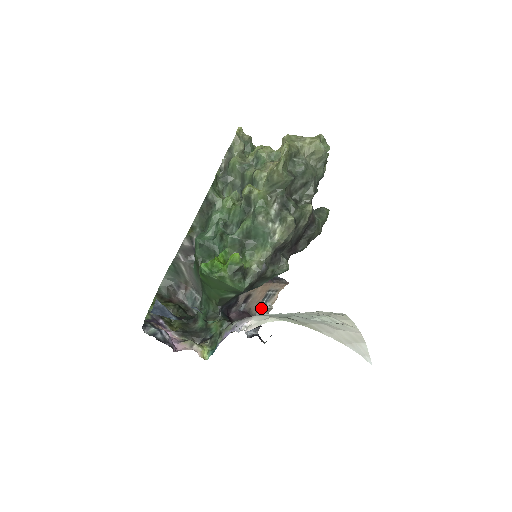
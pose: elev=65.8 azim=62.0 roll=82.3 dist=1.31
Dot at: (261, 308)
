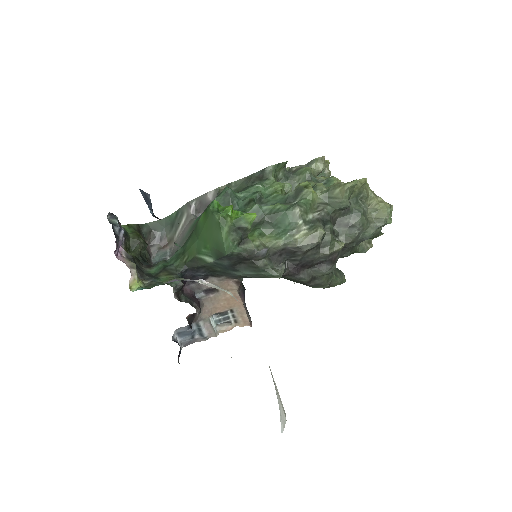
Dot at: (210, 321)
